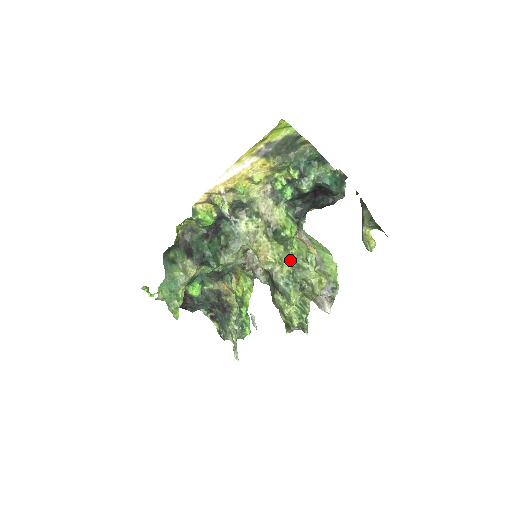
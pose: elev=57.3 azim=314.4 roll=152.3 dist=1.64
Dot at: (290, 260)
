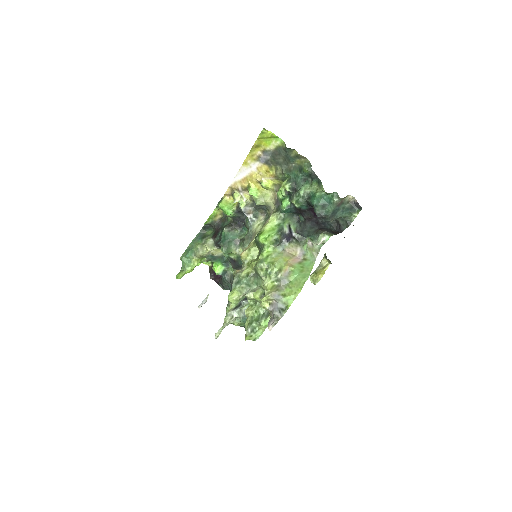
Dot at: (253, 264)
